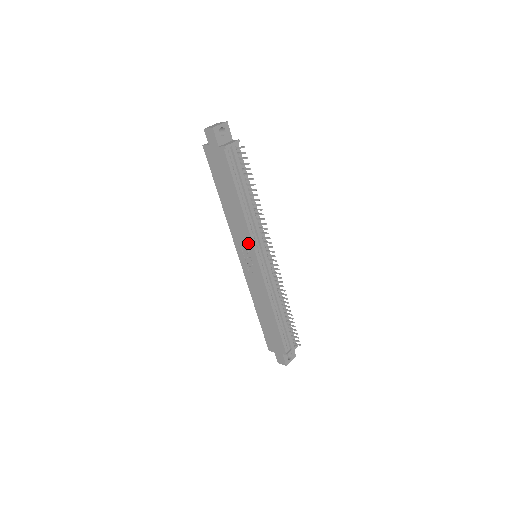
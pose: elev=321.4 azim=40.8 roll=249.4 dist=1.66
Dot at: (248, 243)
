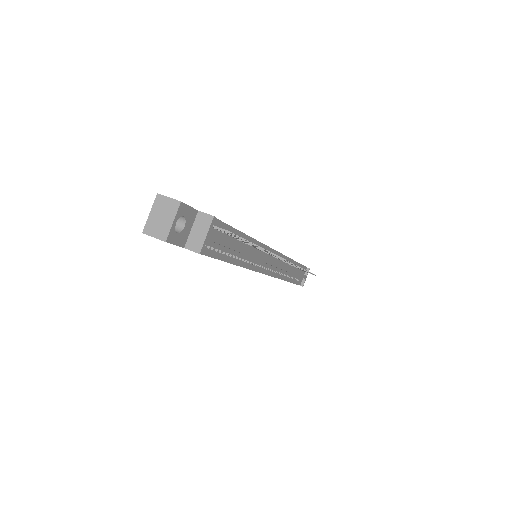
Dot at: occluded
